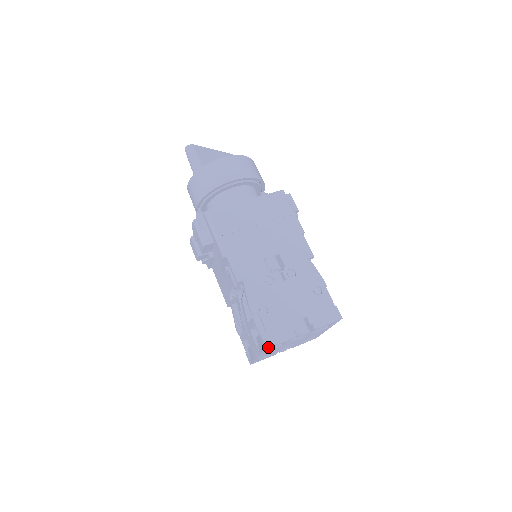
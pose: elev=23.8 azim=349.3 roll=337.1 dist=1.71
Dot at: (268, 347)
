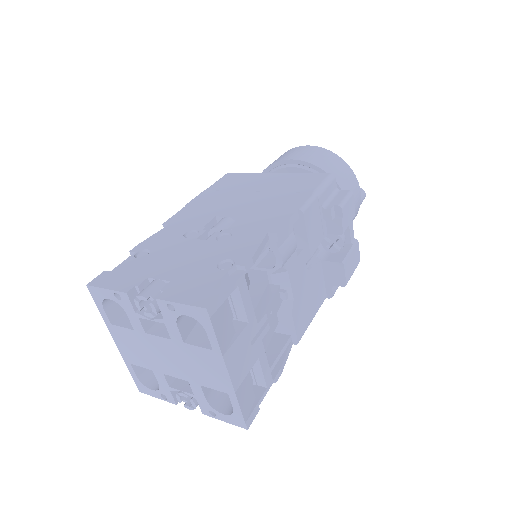
Dot at: (89, 285)
